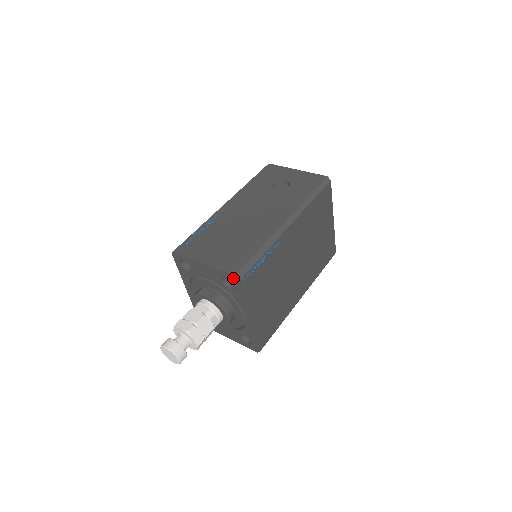
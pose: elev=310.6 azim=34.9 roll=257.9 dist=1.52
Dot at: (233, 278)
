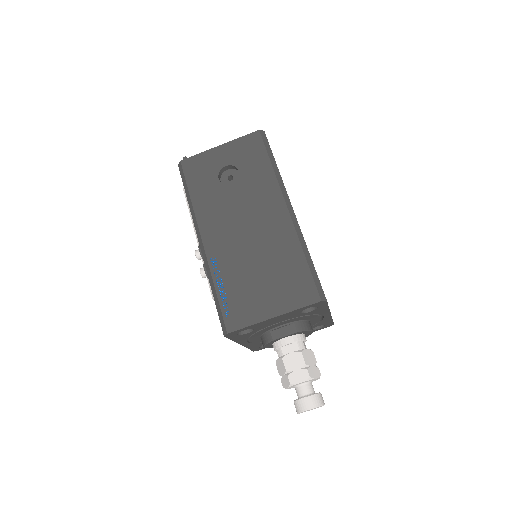
Dot at: (318, 304)
